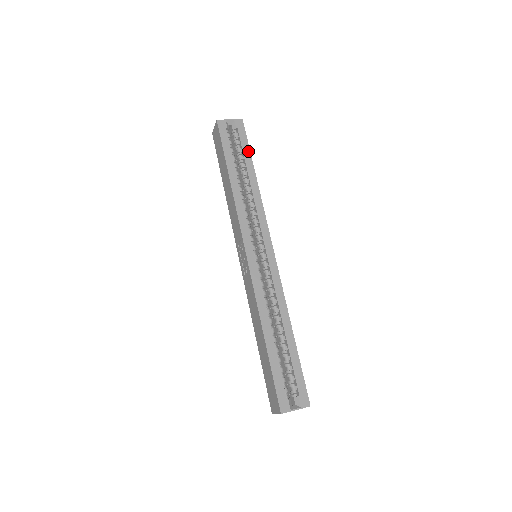
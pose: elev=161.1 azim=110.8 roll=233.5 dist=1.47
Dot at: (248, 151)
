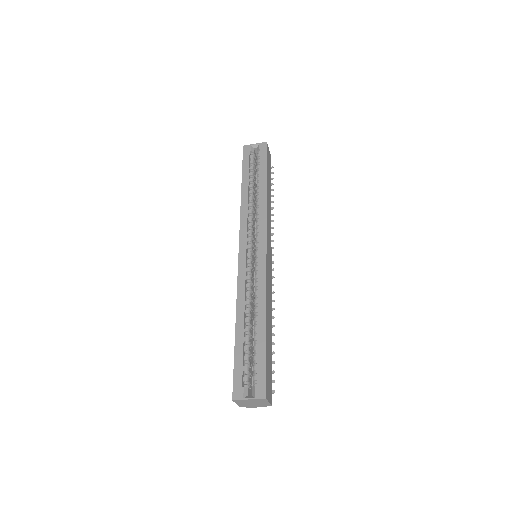
Dot at: (265, 166)
